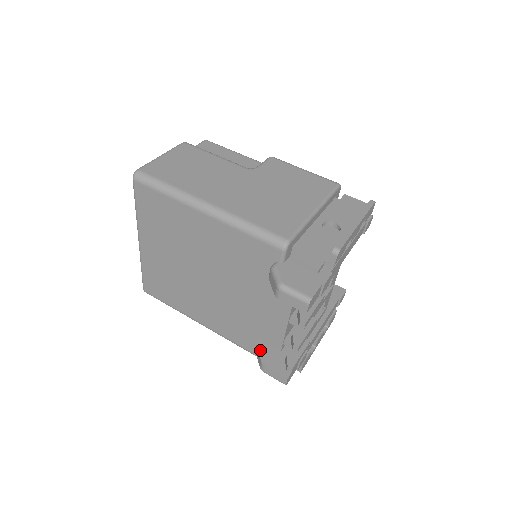
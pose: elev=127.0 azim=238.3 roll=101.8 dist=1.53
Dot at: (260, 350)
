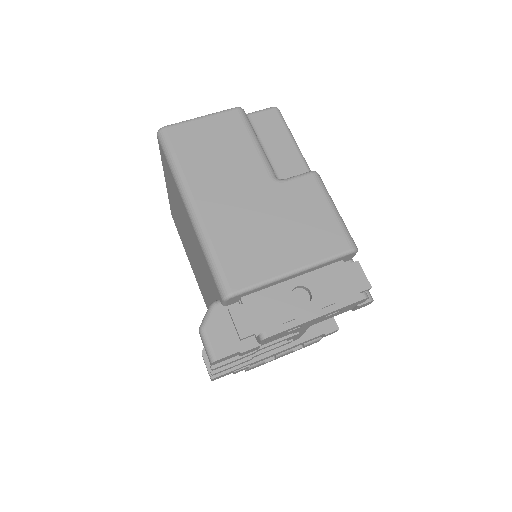
Dot at: occluded
